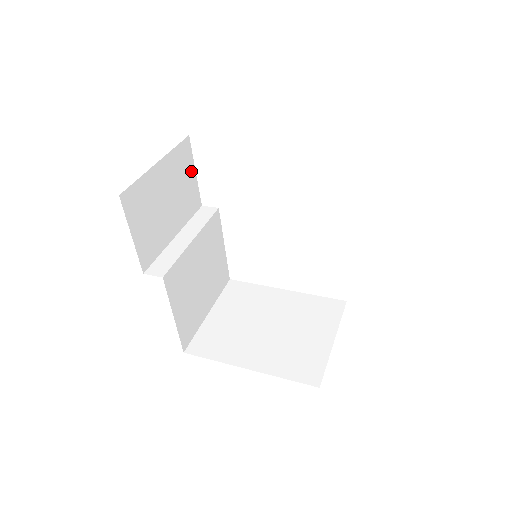
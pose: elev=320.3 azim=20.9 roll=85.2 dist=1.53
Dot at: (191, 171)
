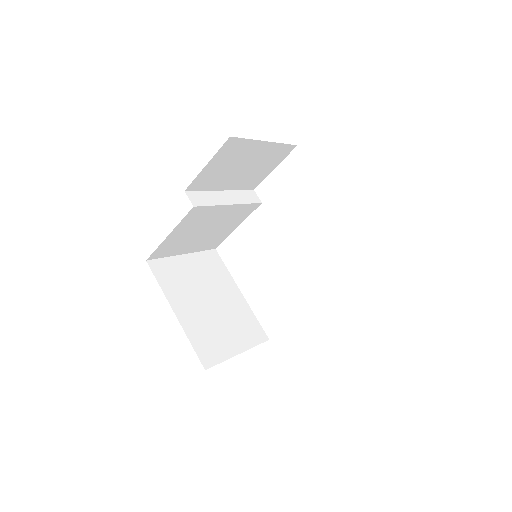
Dot at: (274, 165)
